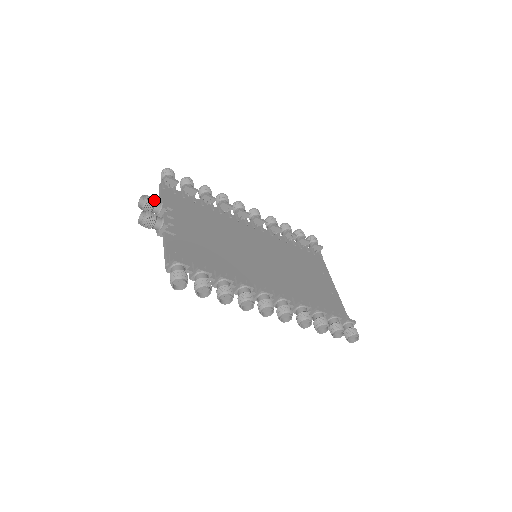
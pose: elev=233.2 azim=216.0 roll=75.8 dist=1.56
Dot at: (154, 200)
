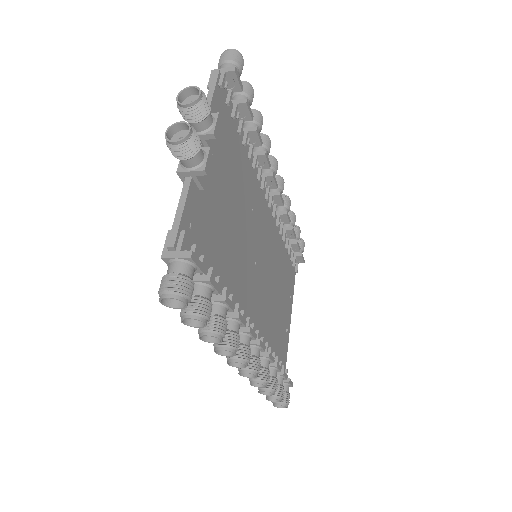
Dot at: (209, 110)
